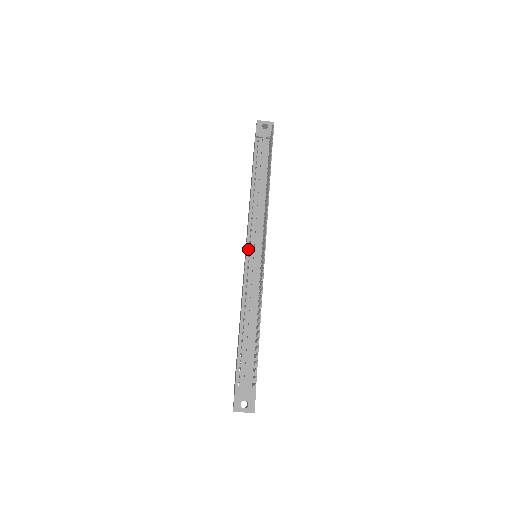
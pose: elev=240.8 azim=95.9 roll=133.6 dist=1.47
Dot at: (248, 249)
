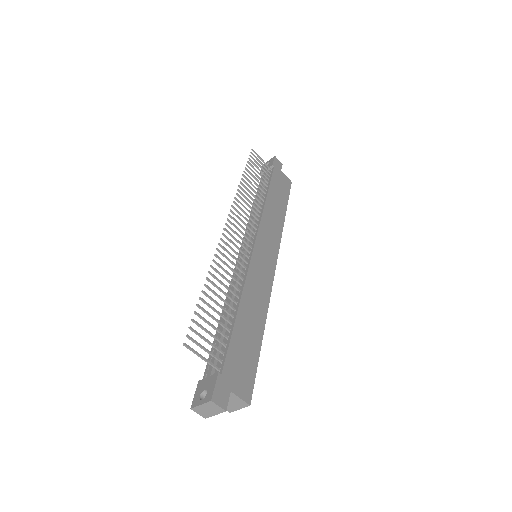
Dot at: occluded
